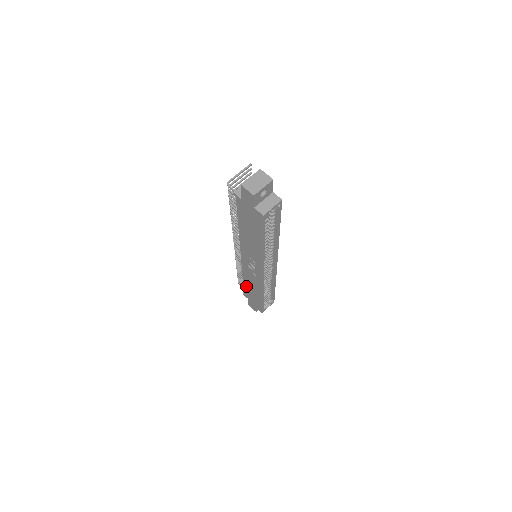
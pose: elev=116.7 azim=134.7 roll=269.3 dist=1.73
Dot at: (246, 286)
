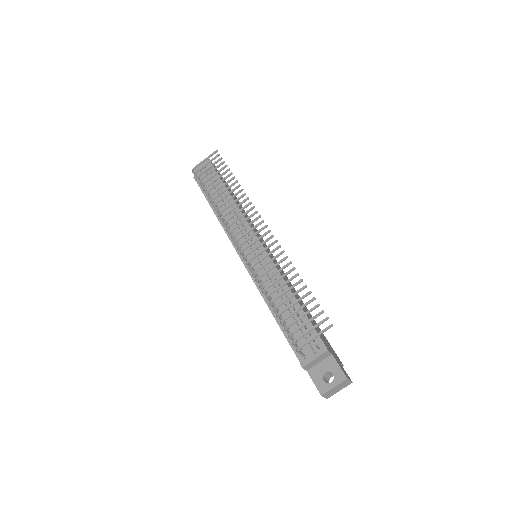
Dot at: occluded
